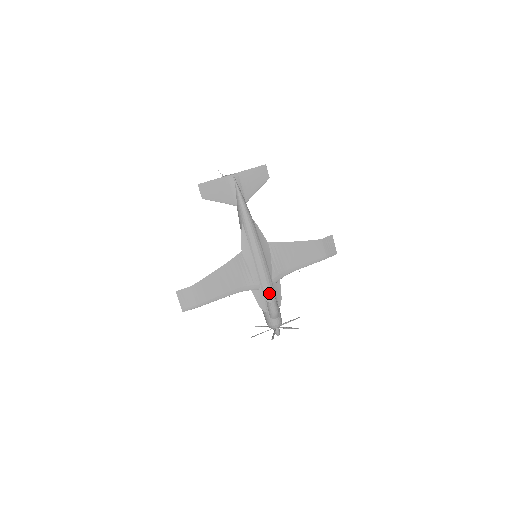
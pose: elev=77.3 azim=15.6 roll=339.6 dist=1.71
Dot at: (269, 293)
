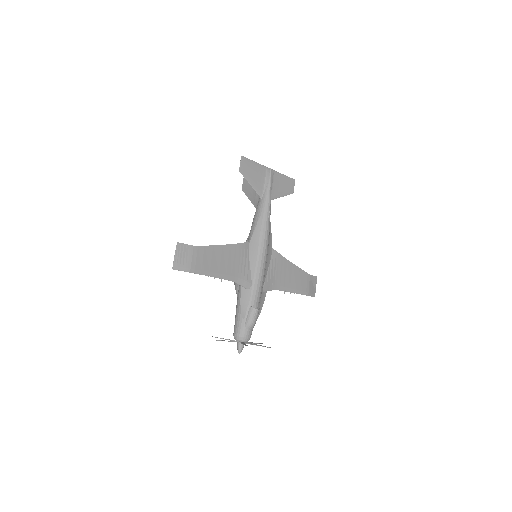
Dot at: (257, 298)
